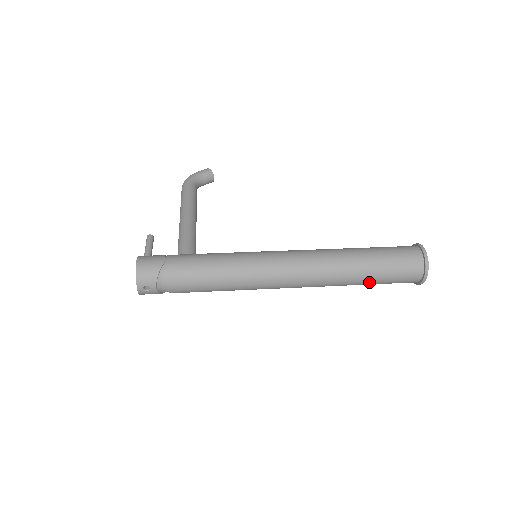
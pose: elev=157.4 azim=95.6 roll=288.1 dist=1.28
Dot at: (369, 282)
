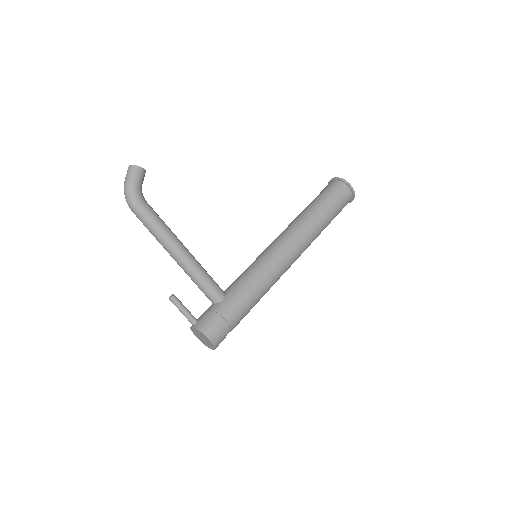
Dot at: occluded
